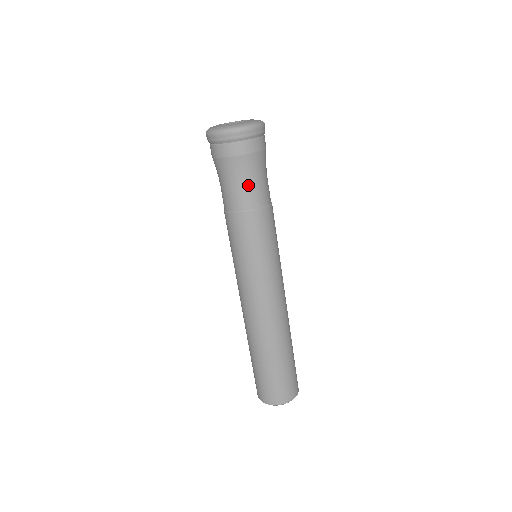
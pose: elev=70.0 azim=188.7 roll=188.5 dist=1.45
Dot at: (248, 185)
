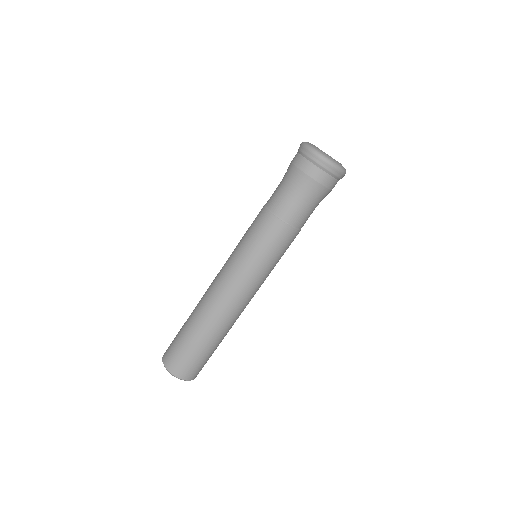
Dot at: occluded
